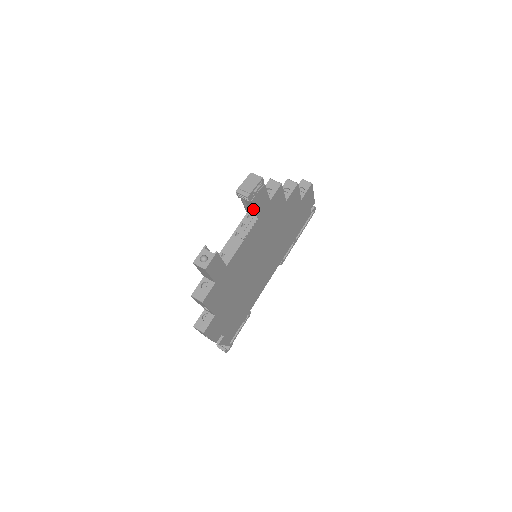
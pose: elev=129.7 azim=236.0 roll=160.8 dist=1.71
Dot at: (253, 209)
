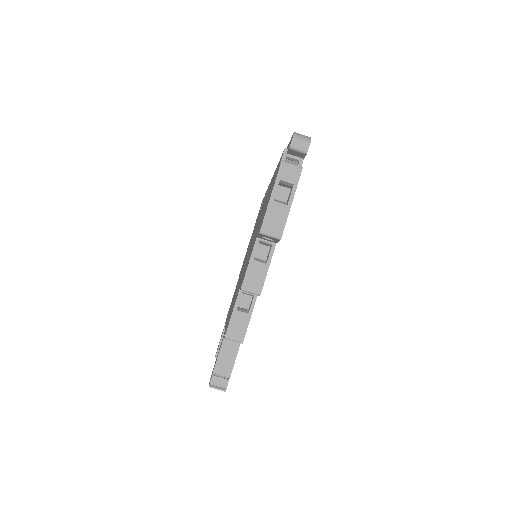
Dot at: occluded
